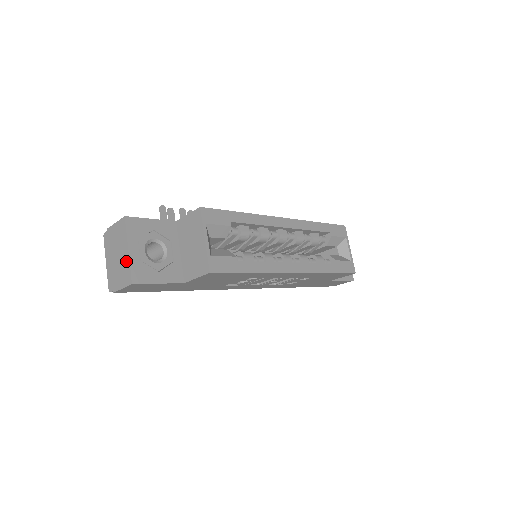
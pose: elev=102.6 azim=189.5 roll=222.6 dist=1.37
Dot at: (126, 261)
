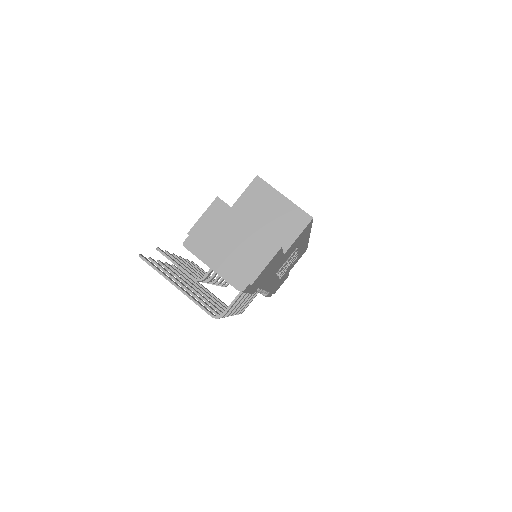
Dot at: (254, 234)
